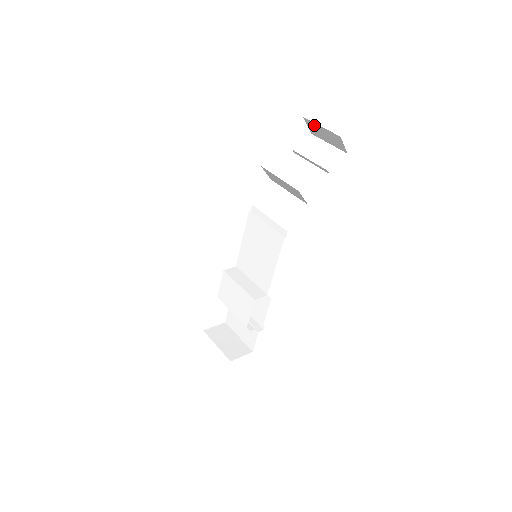
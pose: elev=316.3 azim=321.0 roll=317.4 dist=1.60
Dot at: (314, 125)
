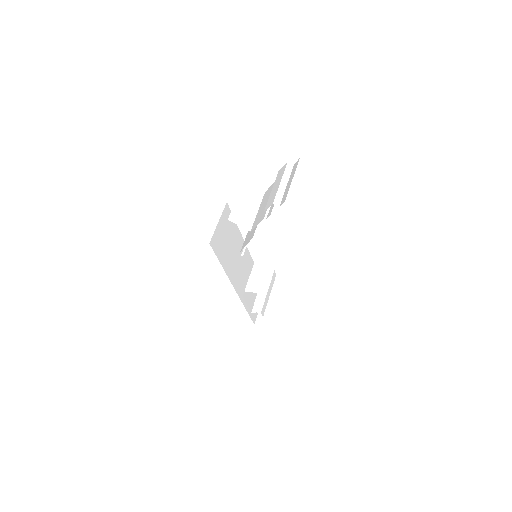
Dot at: occluded
